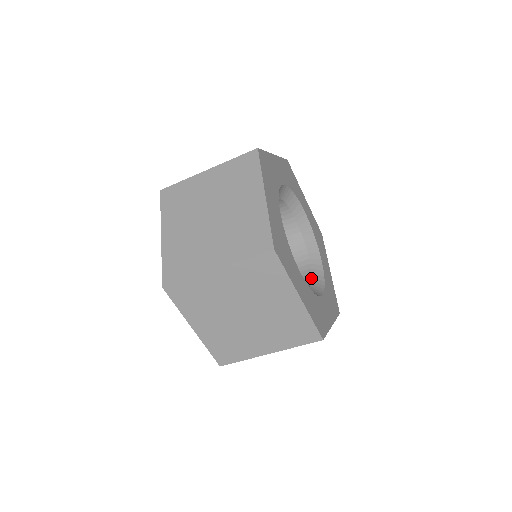
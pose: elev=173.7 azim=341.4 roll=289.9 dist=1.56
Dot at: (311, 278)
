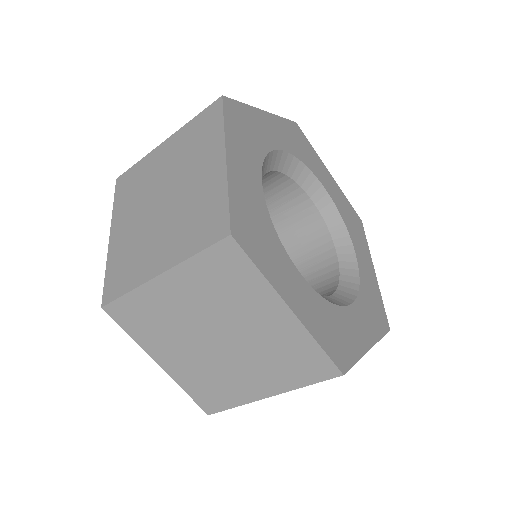
Dot at: (338, 281)
